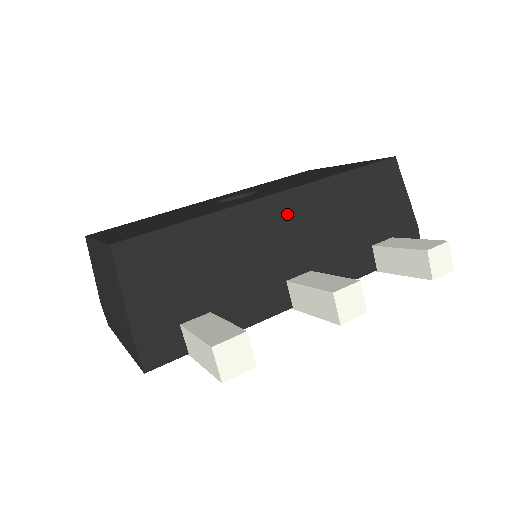
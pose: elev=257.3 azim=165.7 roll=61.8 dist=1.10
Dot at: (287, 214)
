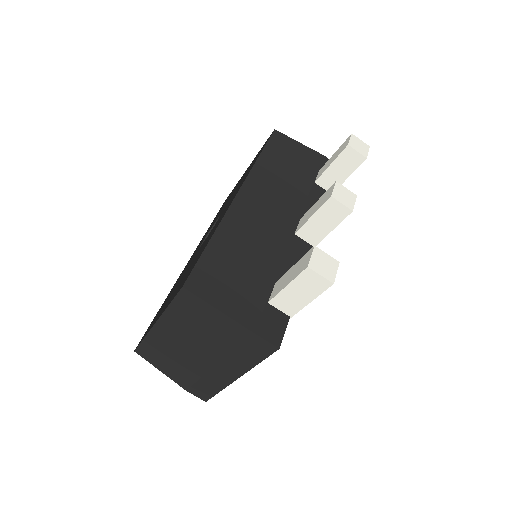
Dot at: (256, 198)
